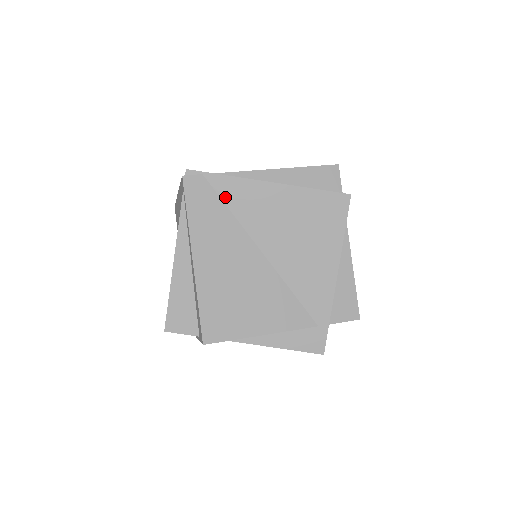
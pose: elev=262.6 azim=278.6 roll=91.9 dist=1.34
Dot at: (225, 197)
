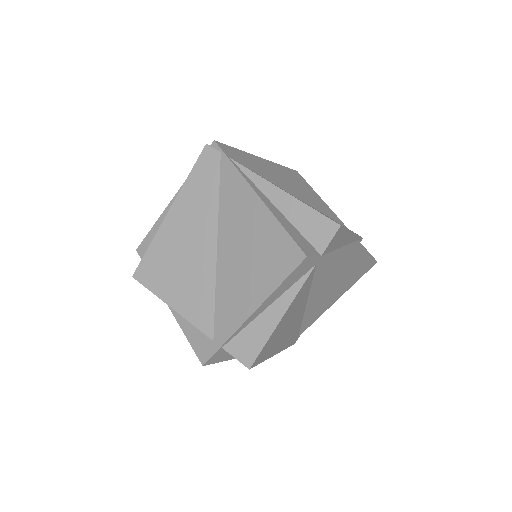
Dot at: (223, 182)
